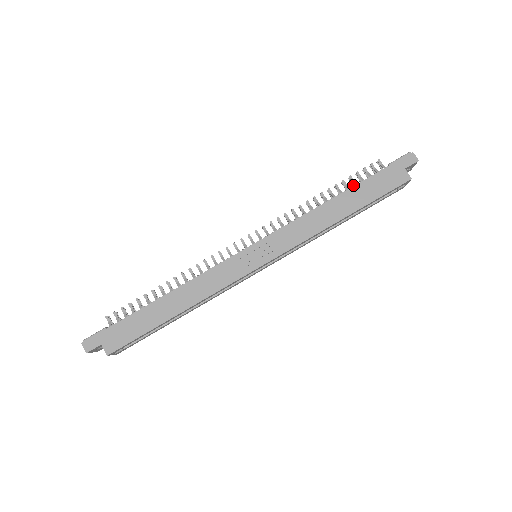
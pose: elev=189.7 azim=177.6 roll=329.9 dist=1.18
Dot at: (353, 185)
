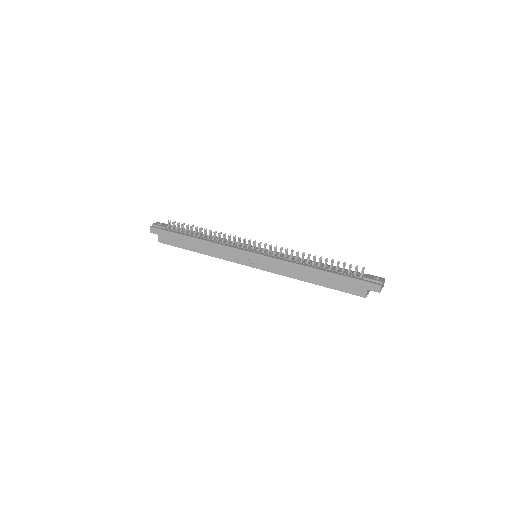
Dot at: (333, 270)
